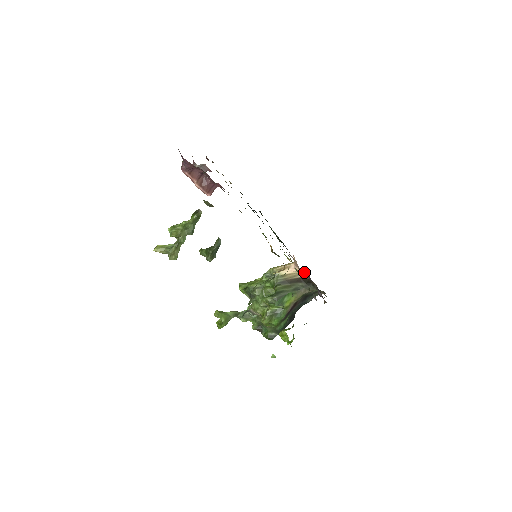
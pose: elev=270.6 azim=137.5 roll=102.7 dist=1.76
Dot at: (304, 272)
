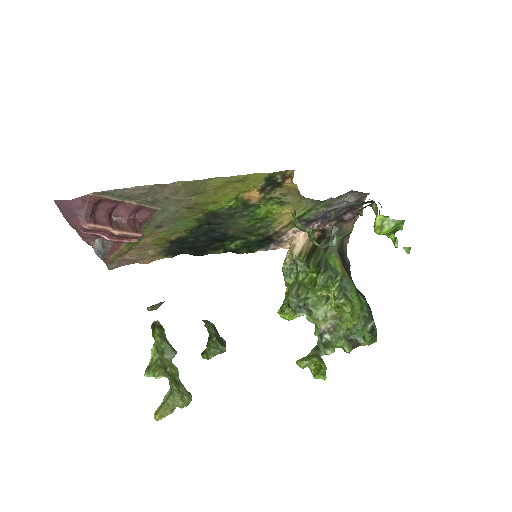
Dot at: occluded
